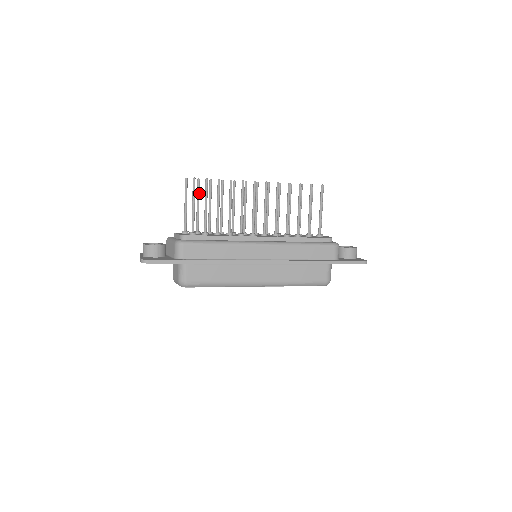
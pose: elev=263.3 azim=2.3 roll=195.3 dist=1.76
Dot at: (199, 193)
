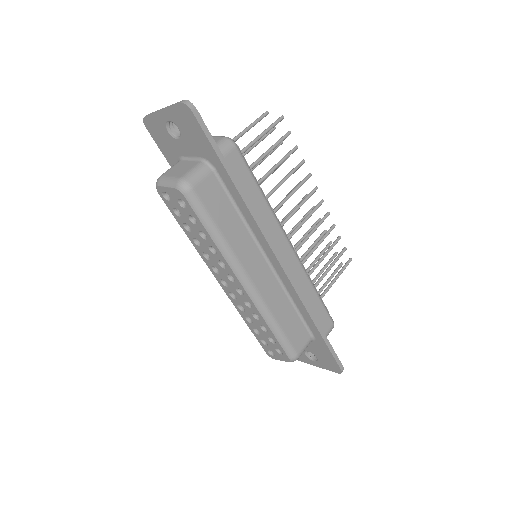
Dot at: occluded
